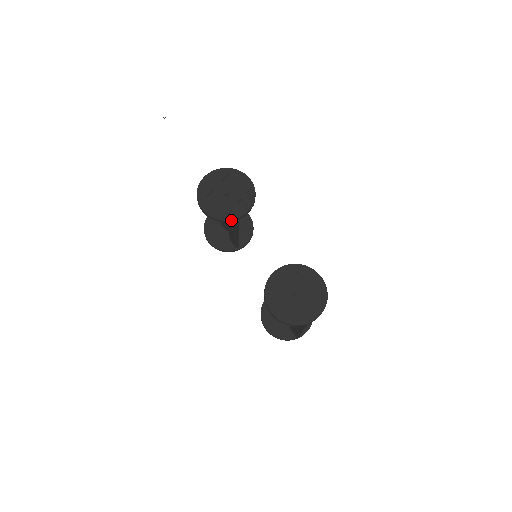
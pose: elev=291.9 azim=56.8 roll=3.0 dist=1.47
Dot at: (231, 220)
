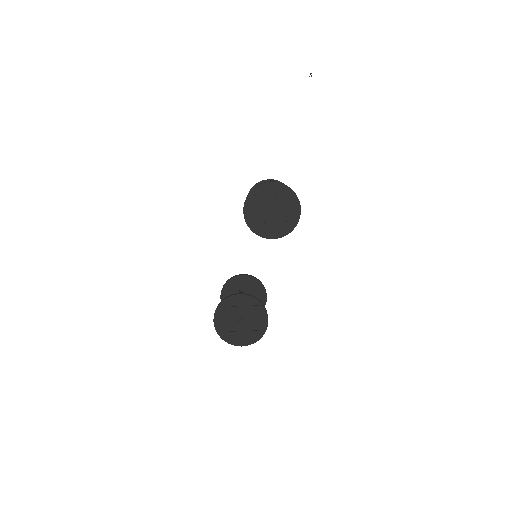
Dot at: (255, 233)
